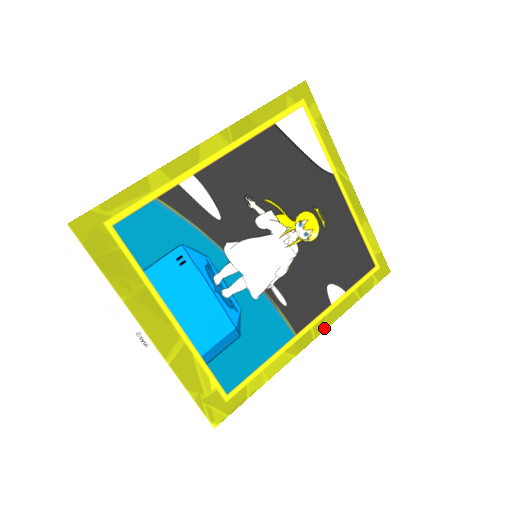
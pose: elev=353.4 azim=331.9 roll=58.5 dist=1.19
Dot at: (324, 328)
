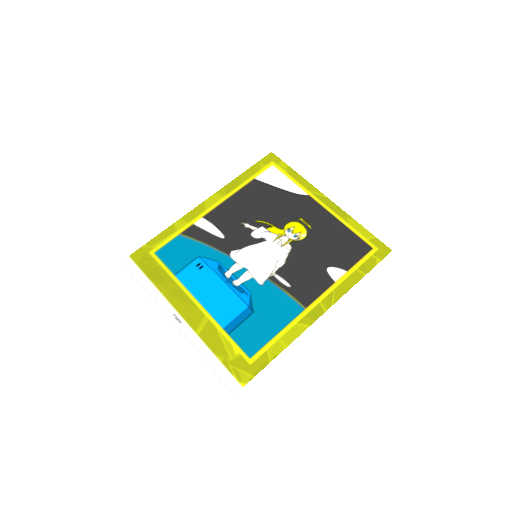
Dot at: (333, 301)
